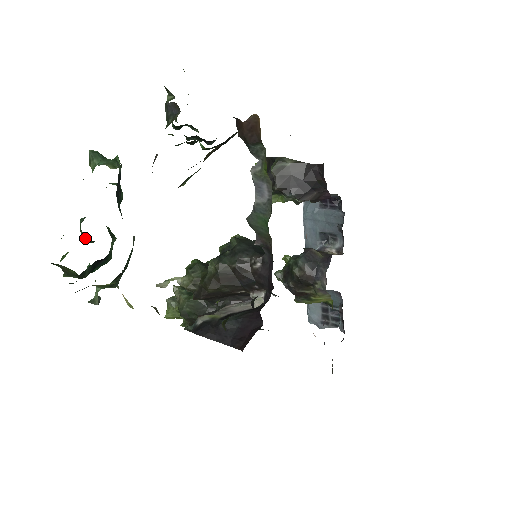
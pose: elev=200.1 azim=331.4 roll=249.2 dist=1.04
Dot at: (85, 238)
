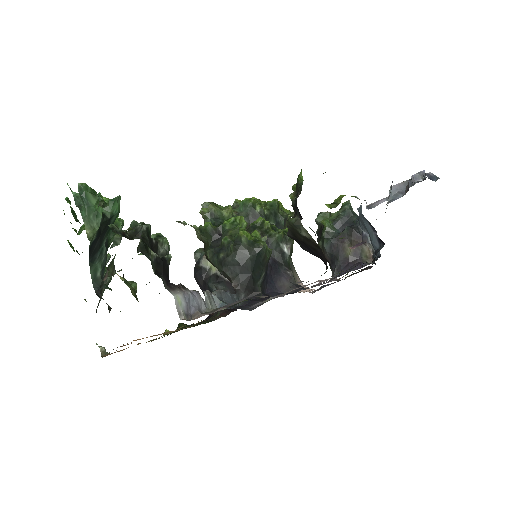
Dot at: occluded
